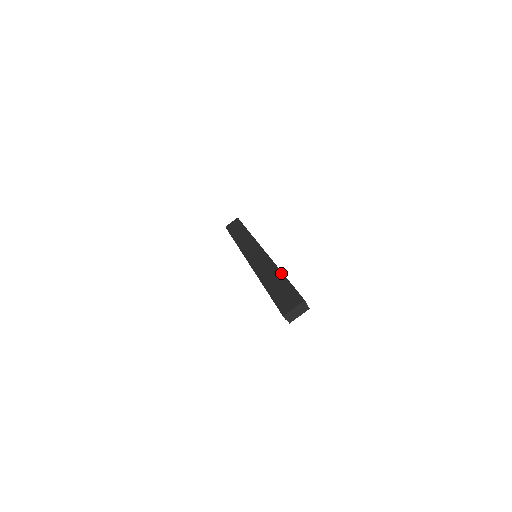
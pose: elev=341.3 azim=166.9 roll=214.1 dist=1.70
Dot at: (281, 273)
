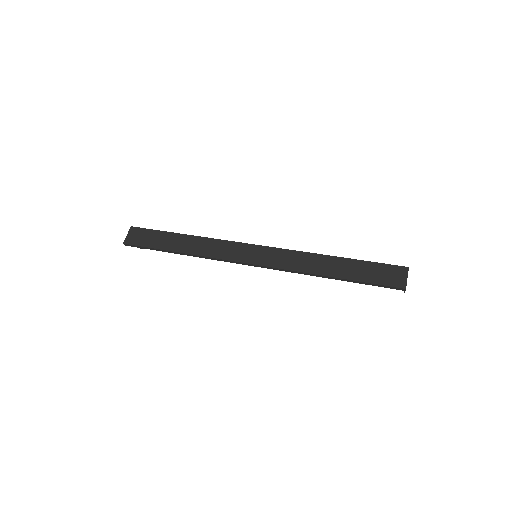
Dot at: (337, 257)
